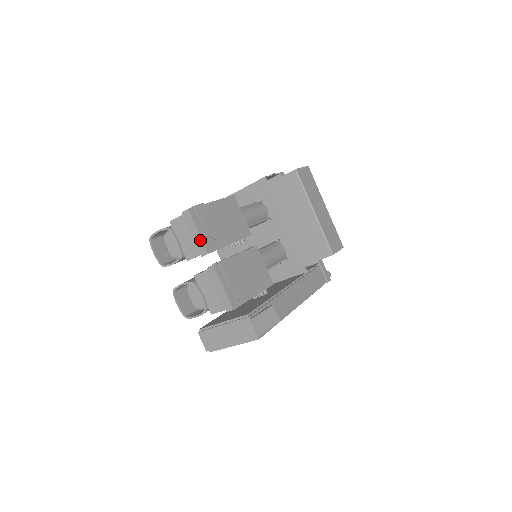
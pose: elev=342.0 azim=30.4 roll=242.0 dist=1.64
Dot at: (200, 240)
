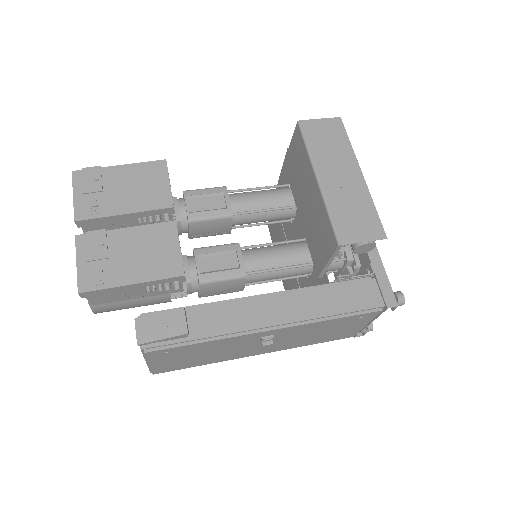
Dot at: (74, 206)
